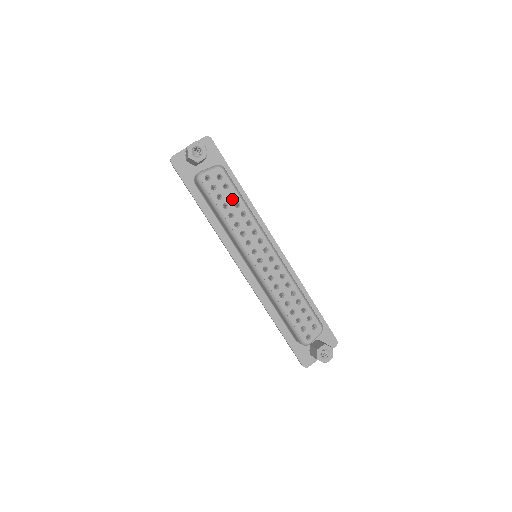
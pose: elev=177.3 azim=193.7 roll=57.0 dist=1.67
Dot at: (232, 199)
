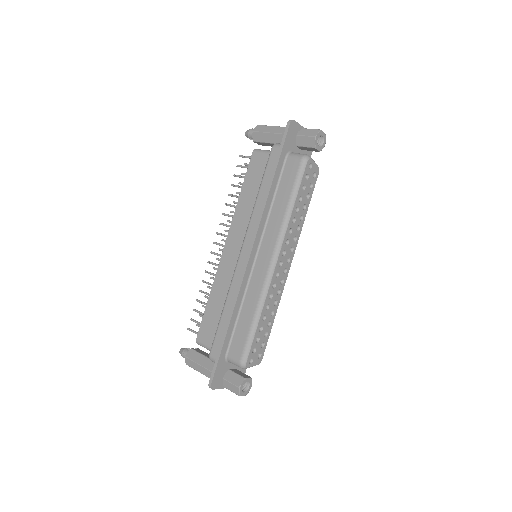
Dot at: (306, 199)
